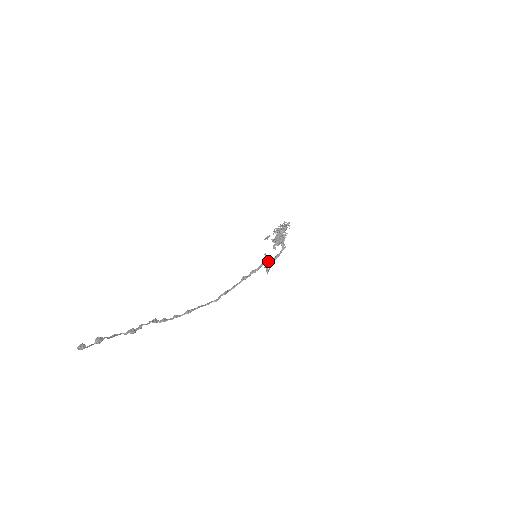
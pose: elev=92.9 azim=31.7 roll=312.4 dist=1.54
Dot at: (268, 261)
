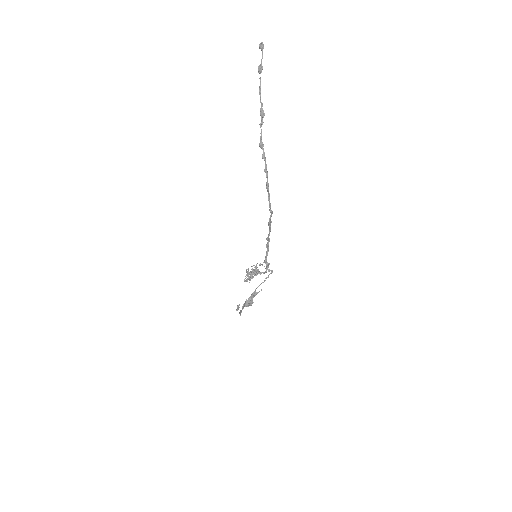
Dot at: (266, 261)
